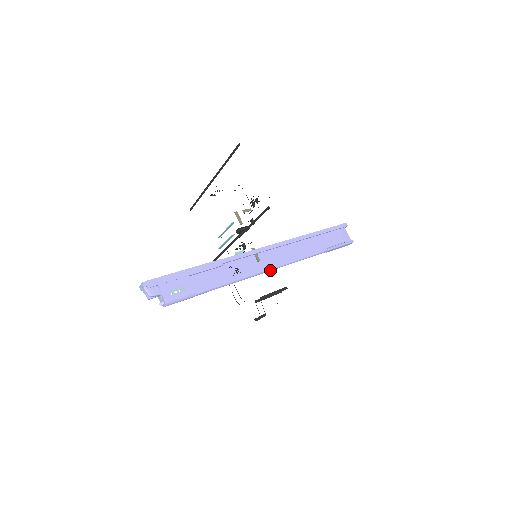
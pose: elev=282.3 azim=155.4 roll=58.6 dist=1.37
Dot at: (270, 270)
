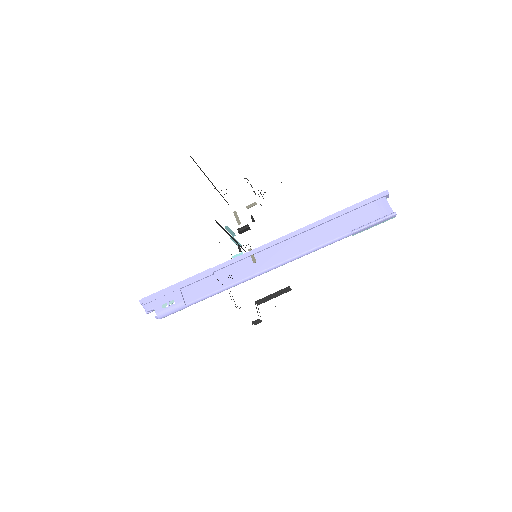
Dot at: (270, 270)
